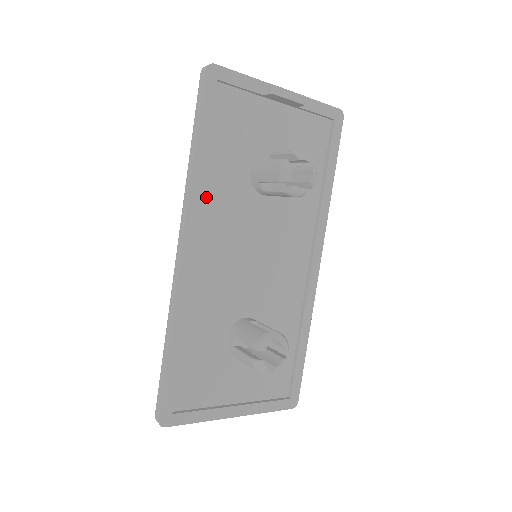
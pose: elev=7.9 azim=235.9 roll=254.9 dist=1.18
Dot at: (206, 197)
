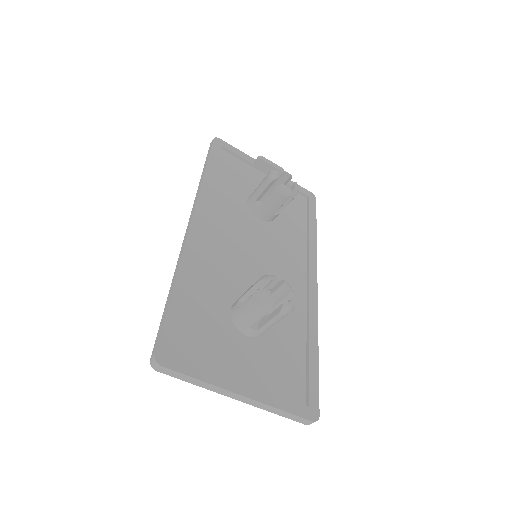
Dot at: (212, 201)
